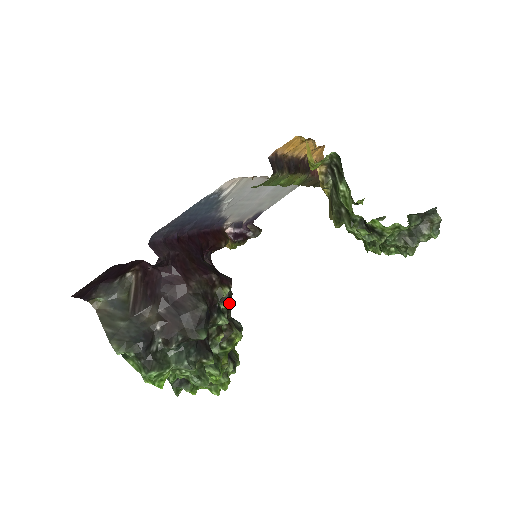
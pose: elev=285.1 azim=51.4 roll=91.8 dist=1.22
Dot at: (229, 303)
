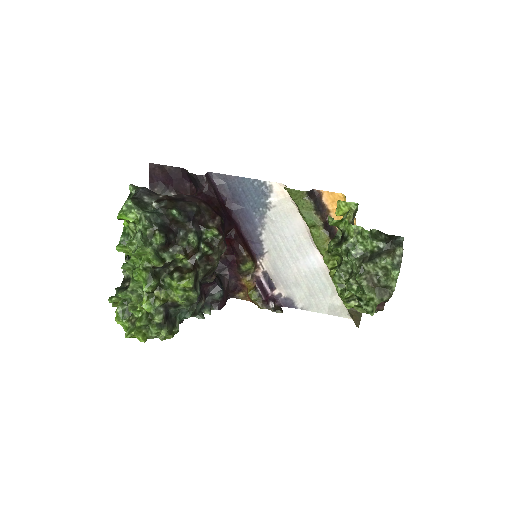
Dot at: (209, 248)
